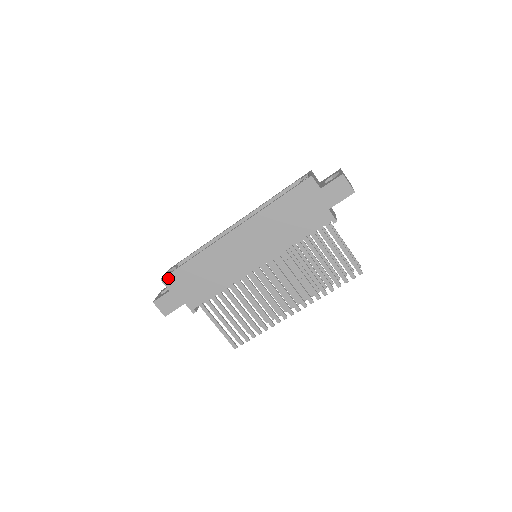
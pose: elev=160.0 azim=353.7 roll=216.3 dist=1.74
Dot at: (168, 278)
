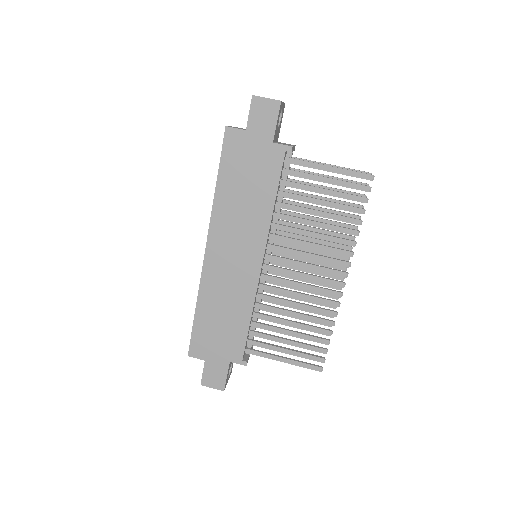
Dot at: (192, 348)
